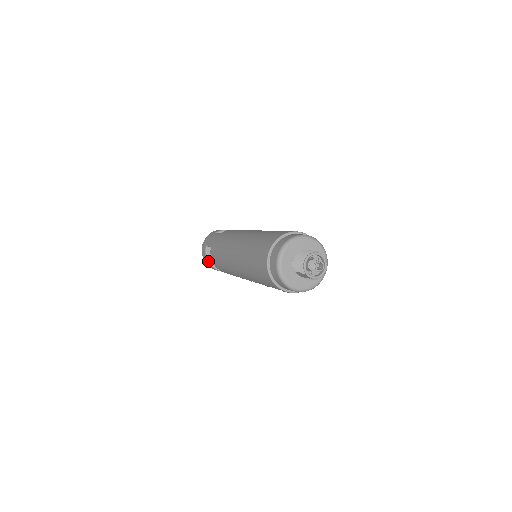
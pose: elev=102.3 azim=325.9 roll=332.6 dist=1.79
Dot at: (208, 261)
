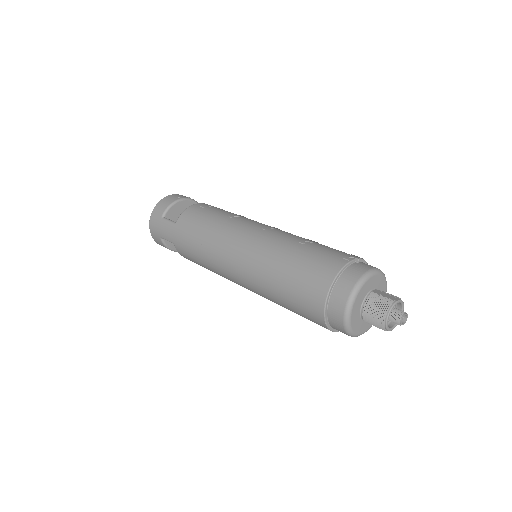
Dot at: occluded
